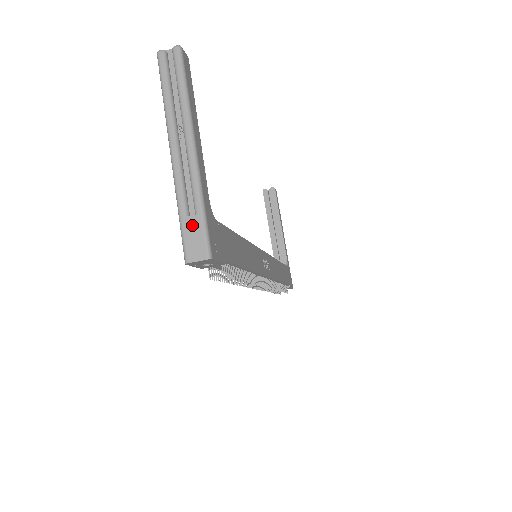
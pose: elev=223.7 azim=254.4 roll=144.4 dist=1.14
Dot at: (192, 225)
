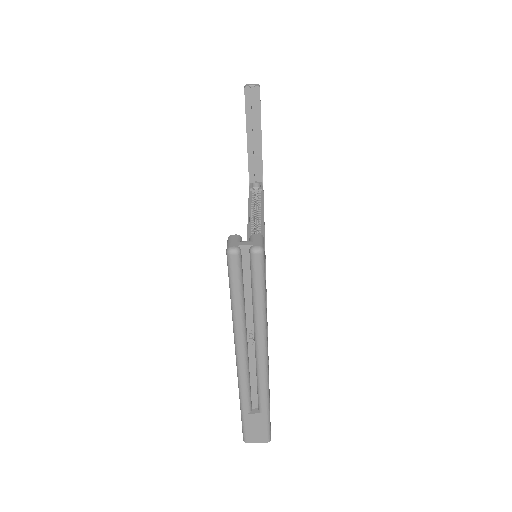
Dot at: (255, 420)
